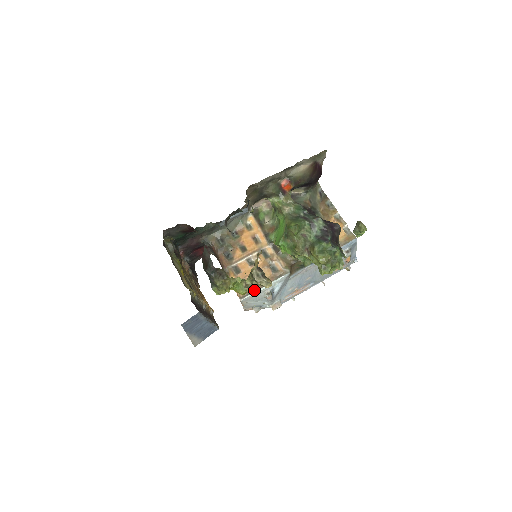
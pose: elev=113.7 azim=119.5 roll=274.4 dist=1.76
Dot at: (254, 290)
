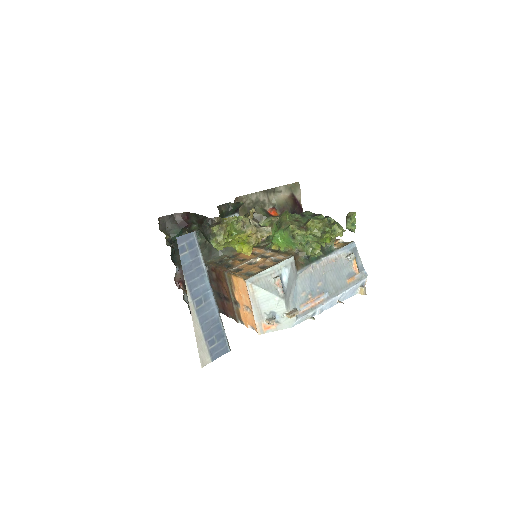
Dot at: (259, 272)
